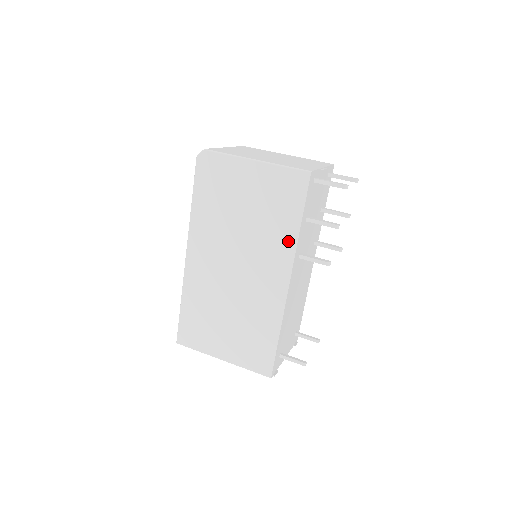
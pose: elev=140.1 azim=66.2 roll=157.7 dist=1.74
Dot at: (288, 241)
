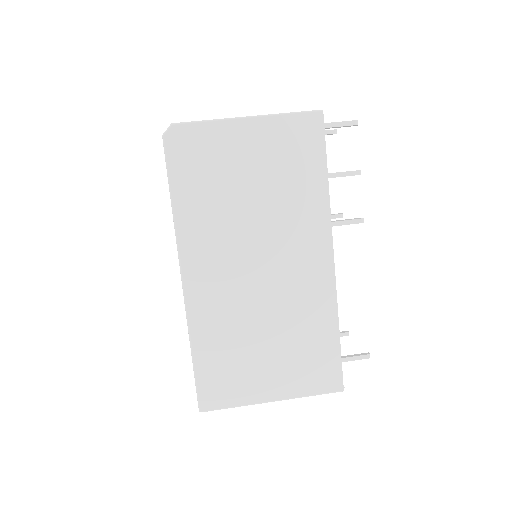
Dot at: (318, 205)
